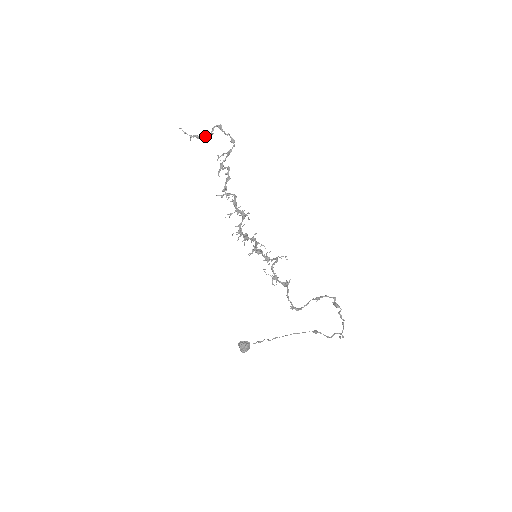
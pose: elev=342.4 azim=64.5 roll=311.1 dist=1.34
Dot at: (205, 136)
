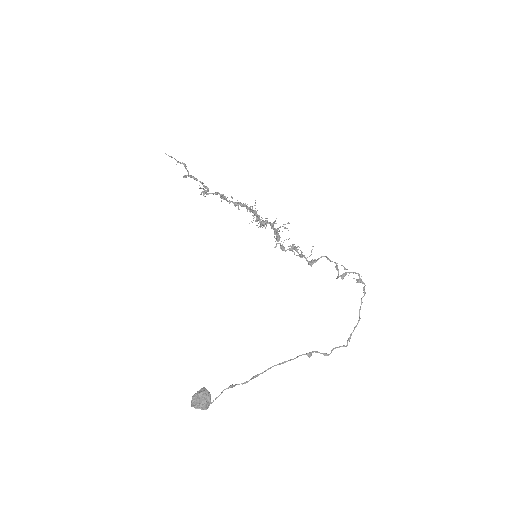
Dot at: occluded
